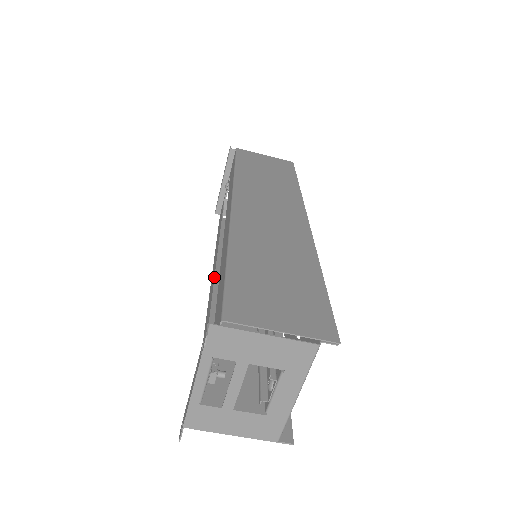
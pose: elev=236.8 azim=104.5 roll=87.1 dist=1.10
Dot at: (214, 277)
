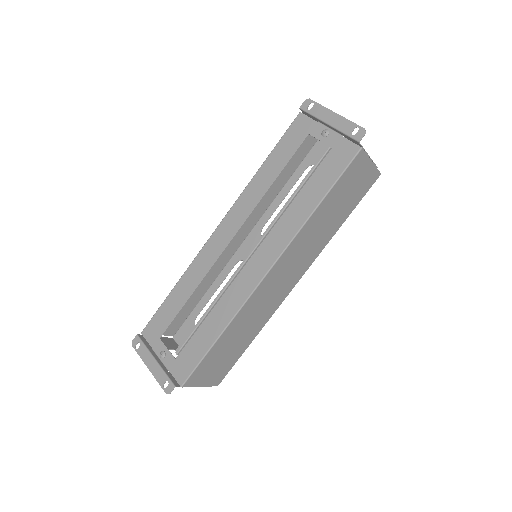
Dot at: (219, 256)
